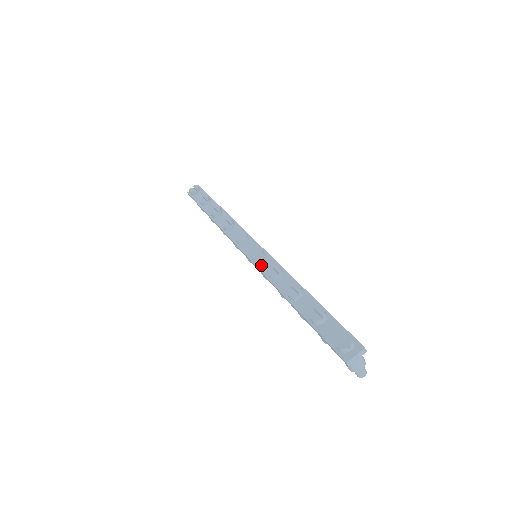
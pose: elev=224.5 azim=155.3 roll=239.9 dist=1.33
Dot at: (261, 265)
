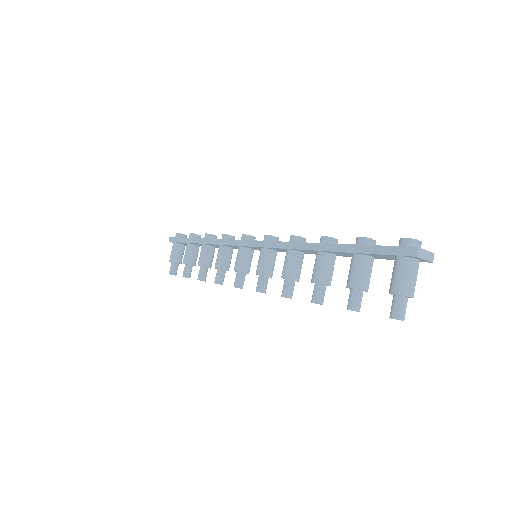
Dot at: occluded
